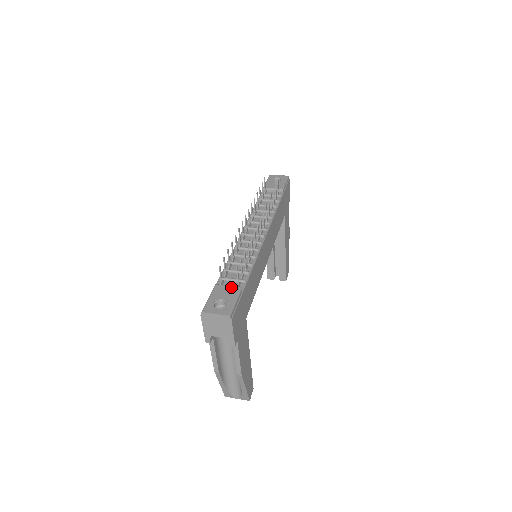
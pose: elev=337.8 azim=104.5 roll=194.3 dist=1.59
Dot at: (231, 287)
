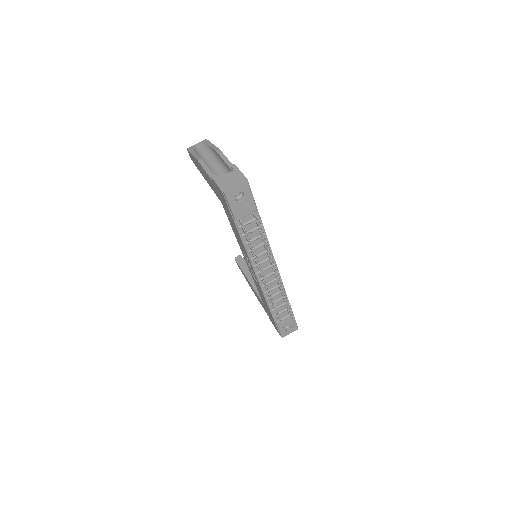
Dot at: (287, 318)
